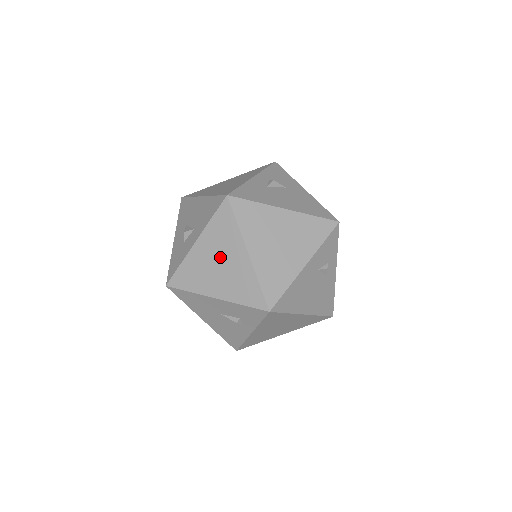
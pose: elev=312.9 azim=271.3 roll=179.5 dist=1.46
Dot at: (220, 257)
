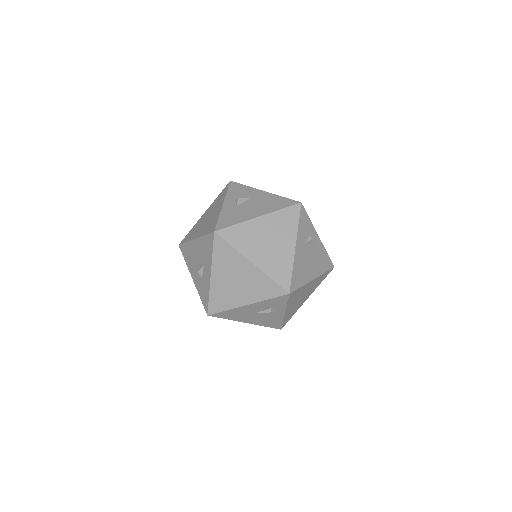
Dot at: (234, 276)
